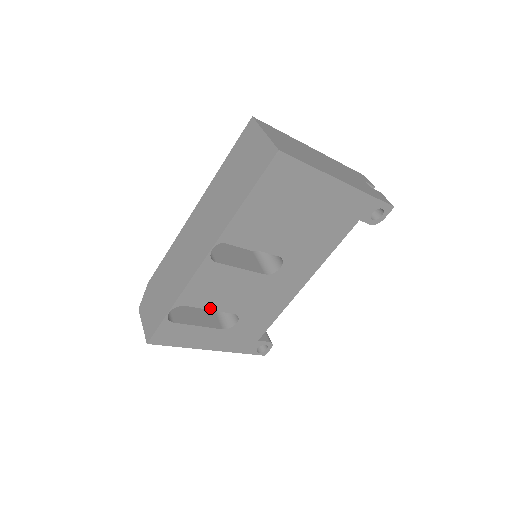
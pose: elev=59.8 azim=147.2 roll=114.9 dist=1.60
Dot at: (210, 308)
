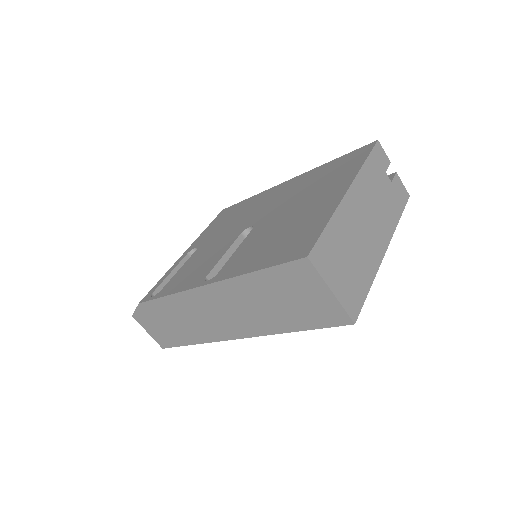
Dot at: occluded
